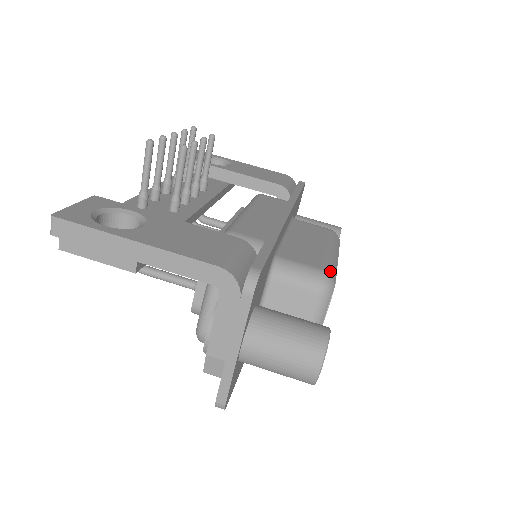
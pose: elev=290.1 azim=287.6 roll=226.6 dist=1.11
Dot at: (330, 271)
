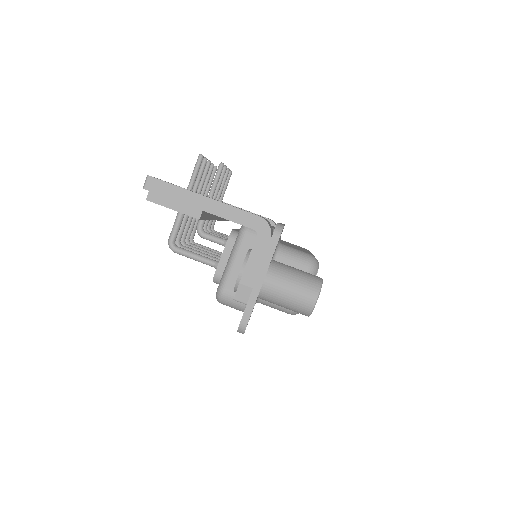
Dot at: occluded
